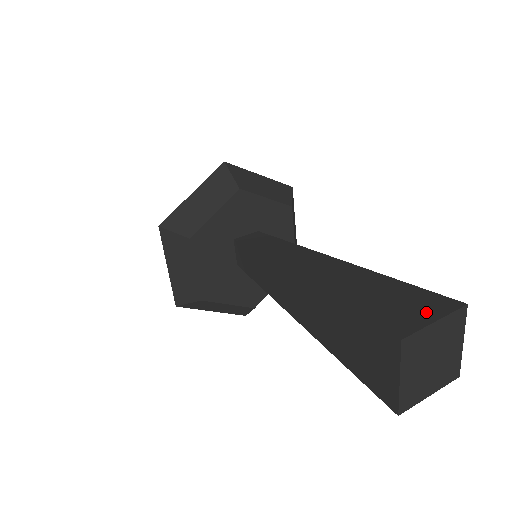
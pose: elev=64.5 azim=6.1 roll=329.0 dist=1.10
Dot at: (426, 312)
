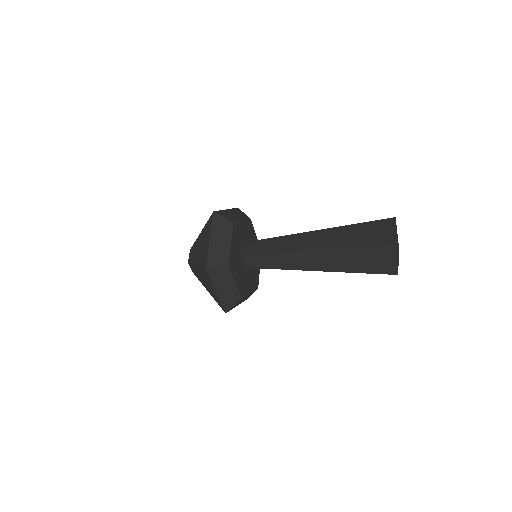
Dot at: (387, 228)
